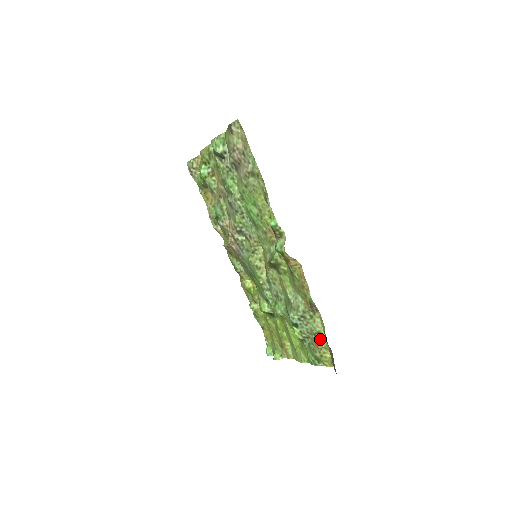
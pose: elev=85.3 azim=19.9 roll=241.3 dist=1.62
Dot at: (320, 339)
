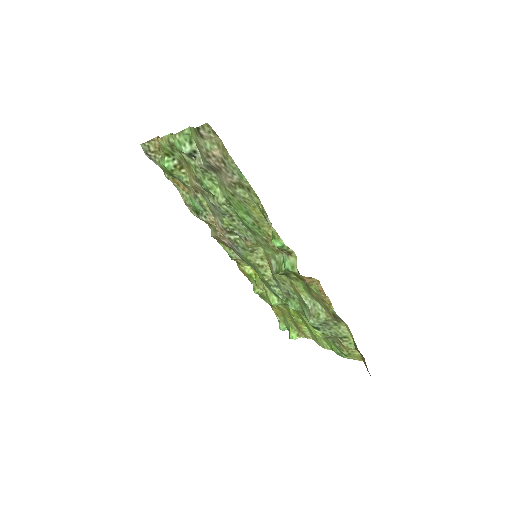
Dot at: (347, 342)
